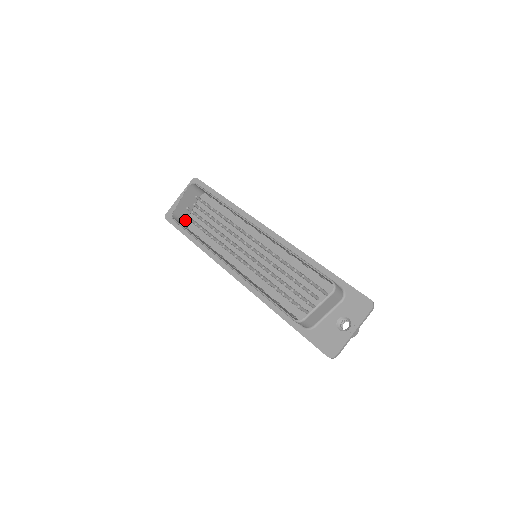
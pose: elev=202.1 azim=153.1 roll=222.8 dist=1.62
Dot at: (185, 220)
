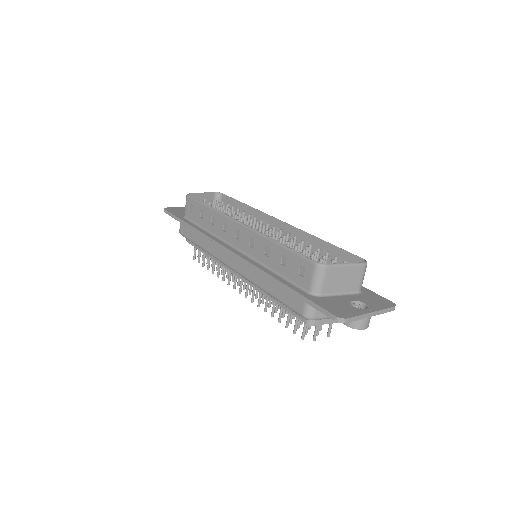
Dot at: occluded
